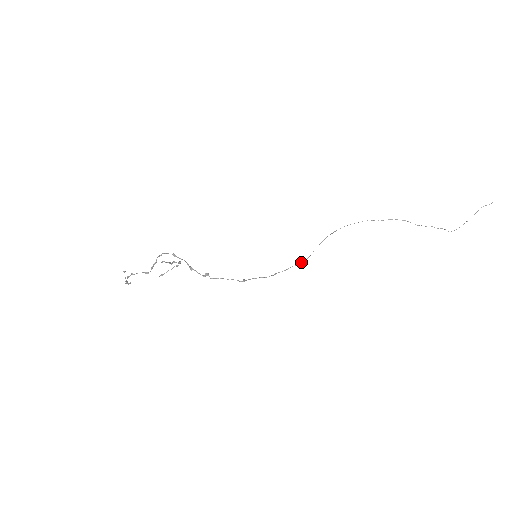
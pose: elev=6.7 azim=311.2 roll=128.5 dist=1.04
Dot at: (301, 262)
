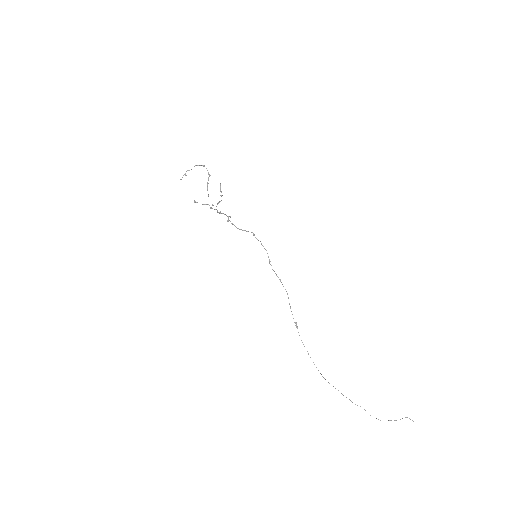
Dot at: occluded
